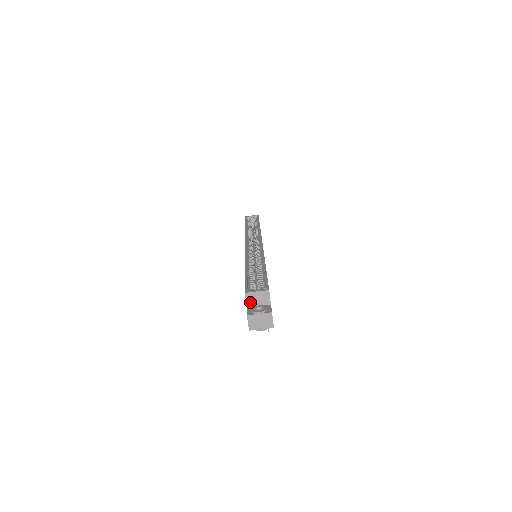
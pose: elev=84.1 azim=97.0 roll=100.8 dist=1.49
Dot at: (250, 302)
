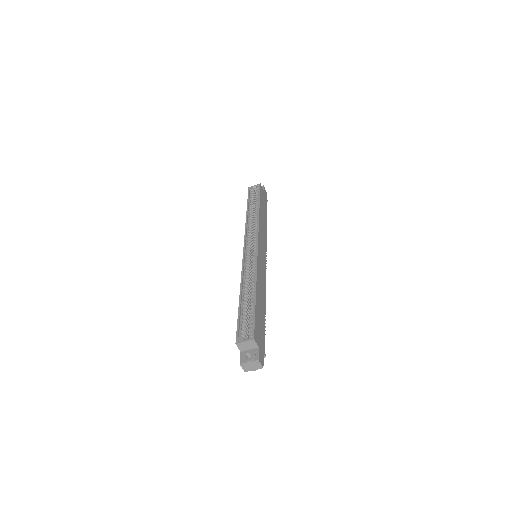
Dot at: (242, 348)
